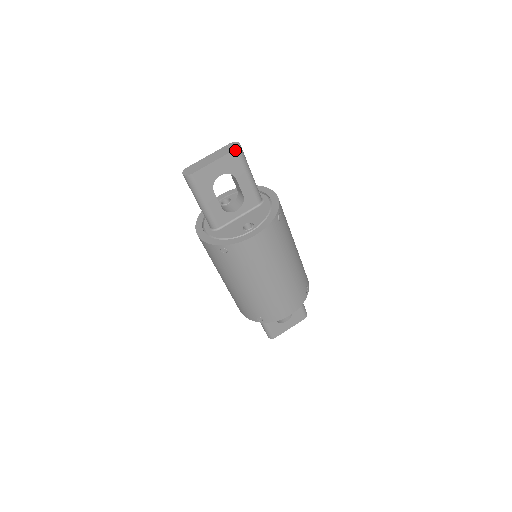
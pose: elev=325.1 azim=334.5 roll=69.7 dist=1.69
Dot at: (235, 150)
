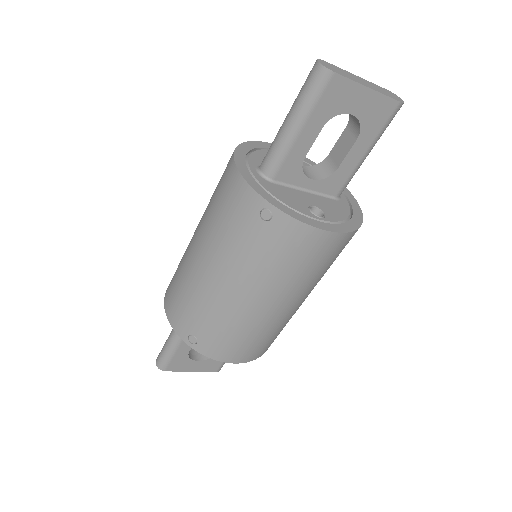
Dot at: (397, 102)
